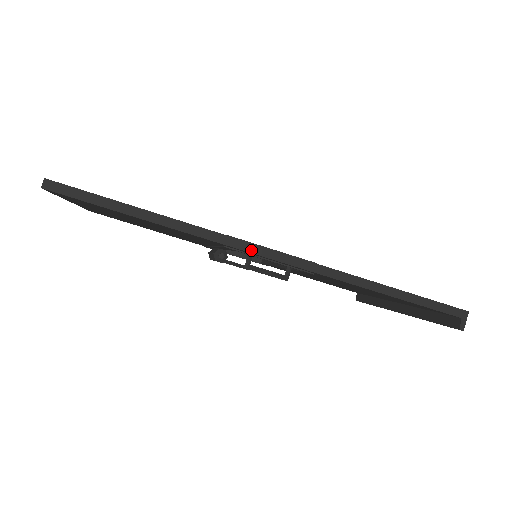
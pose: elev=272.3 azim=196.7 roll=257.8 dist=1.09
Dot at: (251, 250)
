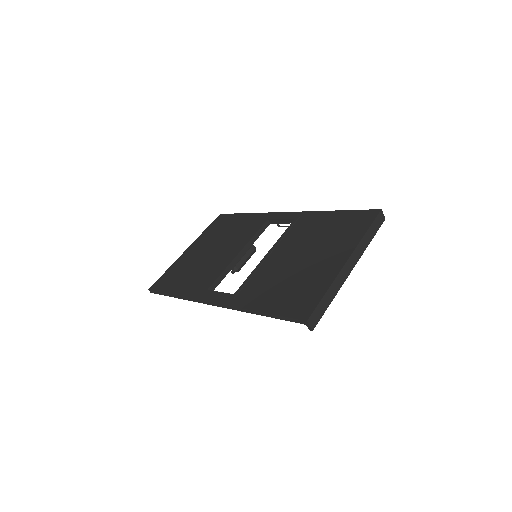
Dot at: (205, 303)
